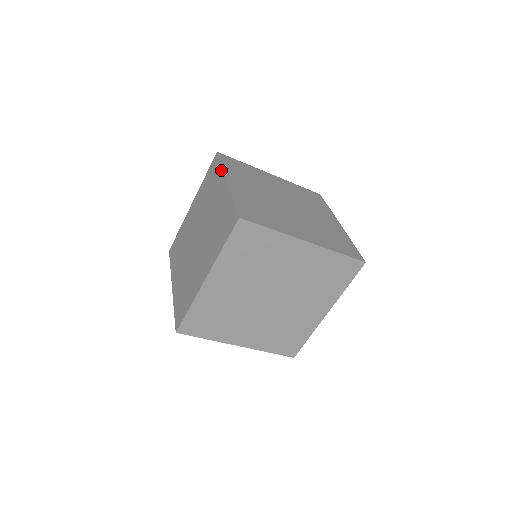
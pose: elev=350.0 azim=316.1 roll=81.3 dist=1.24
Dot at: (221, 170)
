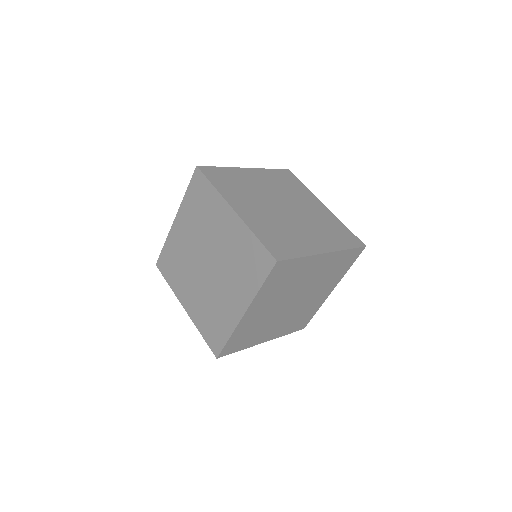
Dot at: (217, 193)
